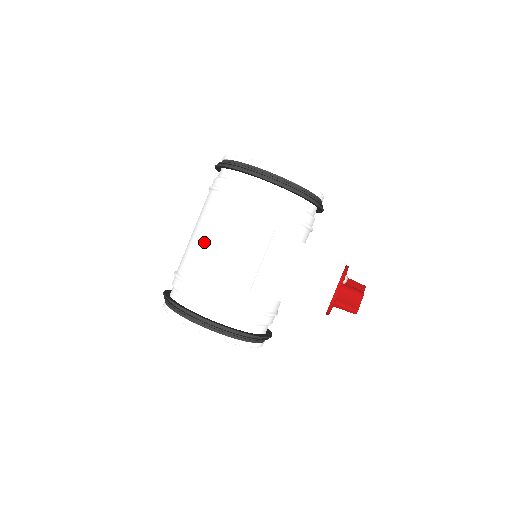
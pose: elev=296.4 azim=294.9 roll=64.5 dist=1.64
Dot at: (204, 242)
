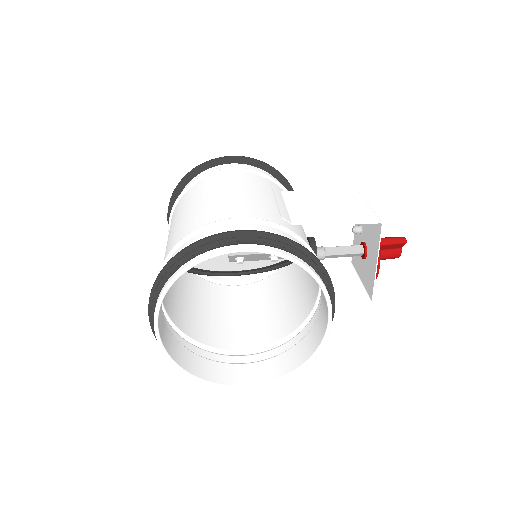
Dot at: (196, 207)
